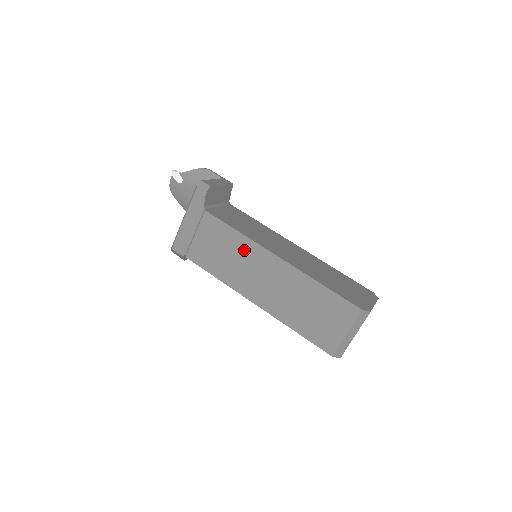
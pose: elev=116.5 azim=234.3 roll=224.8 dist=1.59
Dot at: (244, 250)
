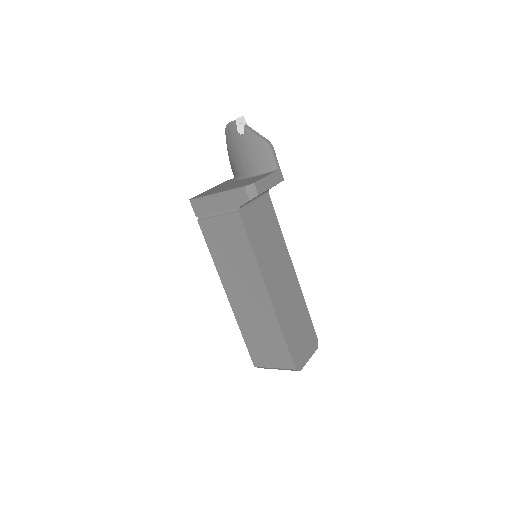
Dot at: (247, 265)
